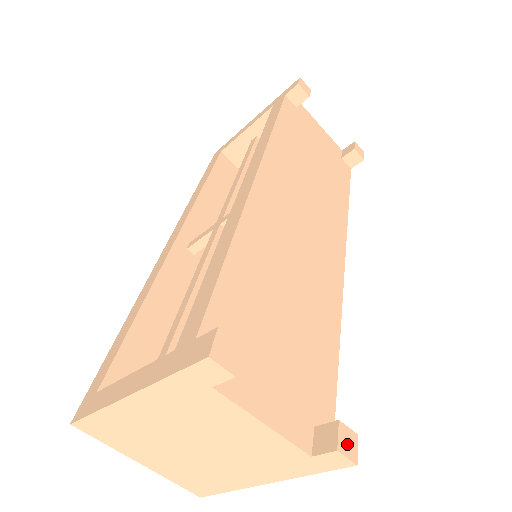
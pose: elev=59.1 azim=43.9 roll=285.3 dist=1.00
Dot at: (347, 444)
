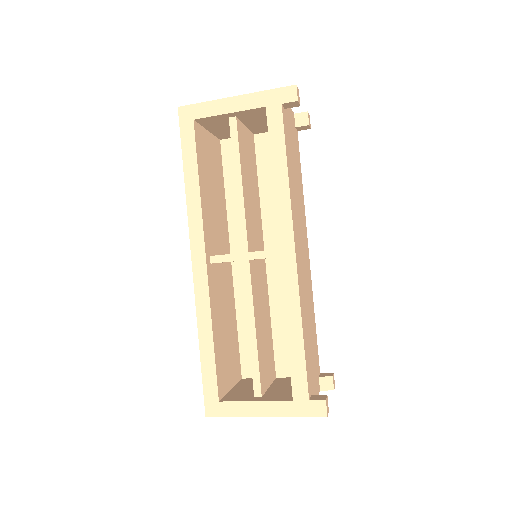
Dot at: (334, 383)
